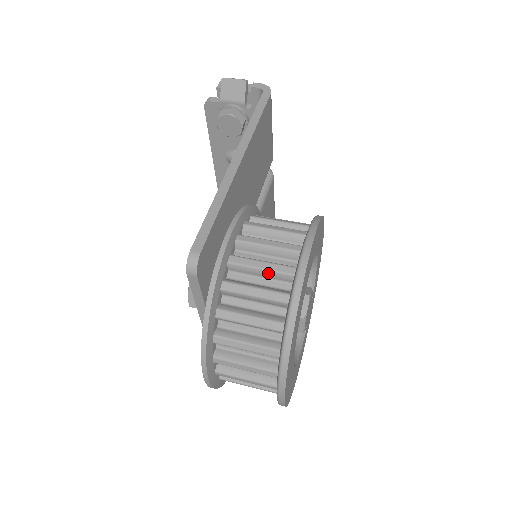
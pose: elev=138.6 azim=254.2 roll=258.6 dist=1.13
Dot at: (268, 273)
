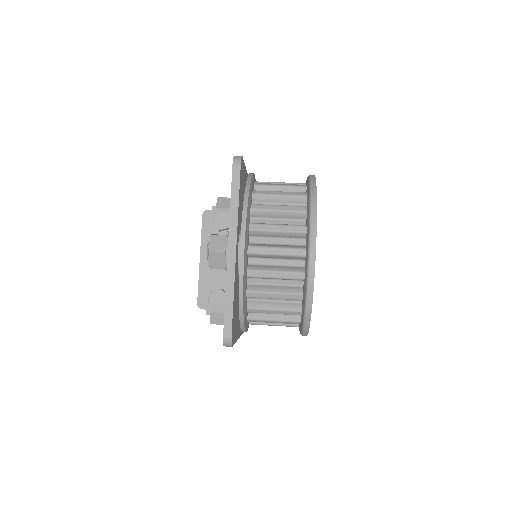
Dot at: occluded
